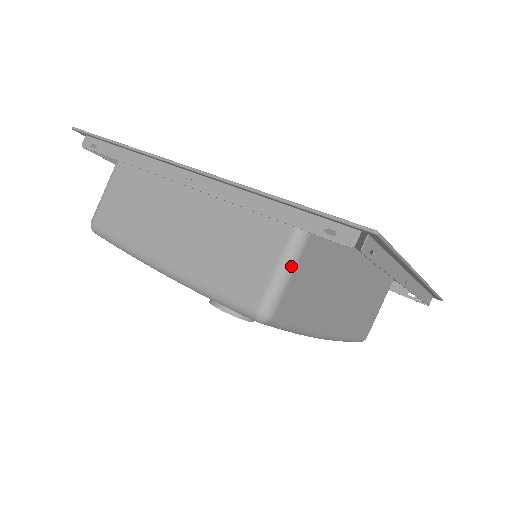
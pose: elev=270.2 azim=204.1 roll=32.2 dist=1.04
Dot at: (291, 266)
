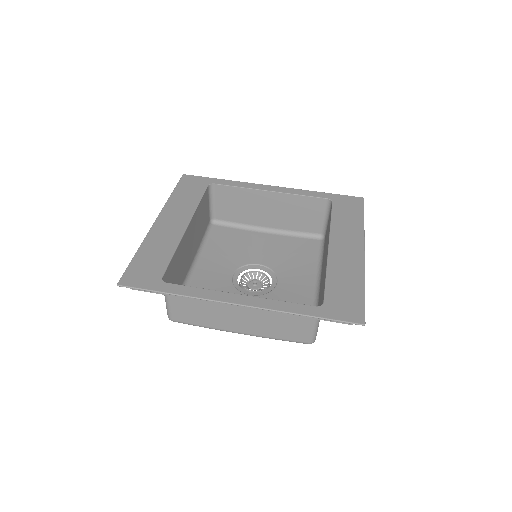
Dot at: (318, 324)
